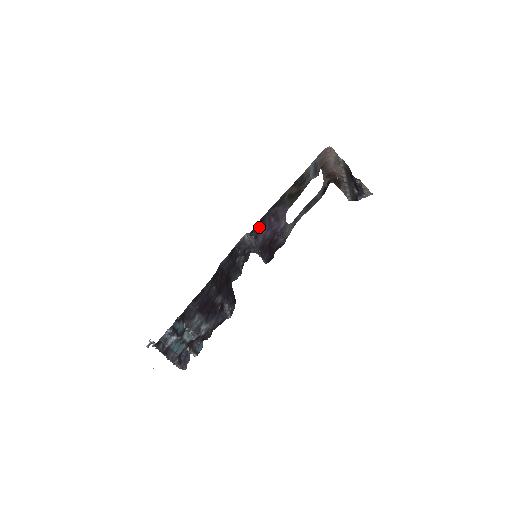
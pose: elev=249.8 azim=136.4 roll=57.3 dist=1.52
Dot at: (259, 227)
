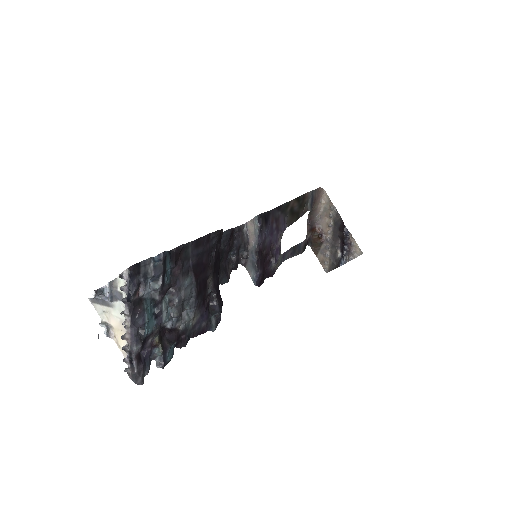
Dot at: (264, 220)
